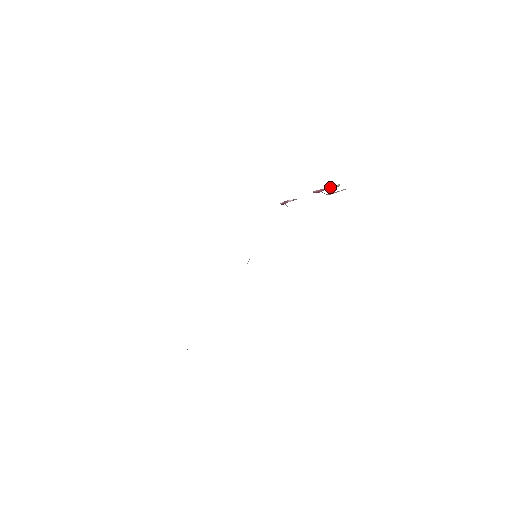
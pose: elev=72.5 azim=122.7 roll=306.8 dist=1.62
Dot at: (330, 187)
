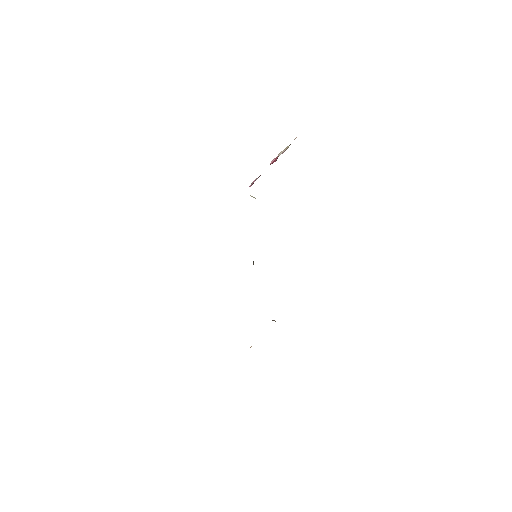
Dot at: (281, 152)
